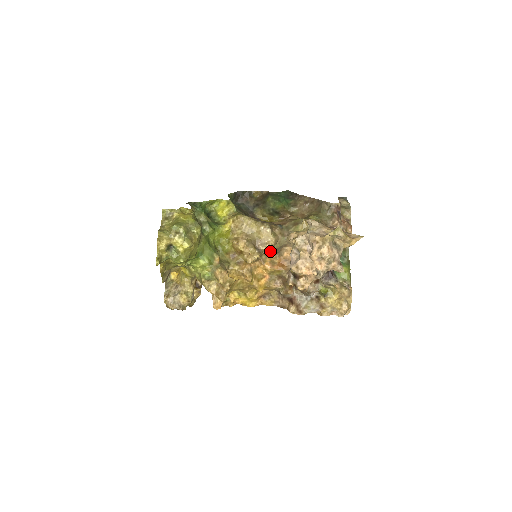
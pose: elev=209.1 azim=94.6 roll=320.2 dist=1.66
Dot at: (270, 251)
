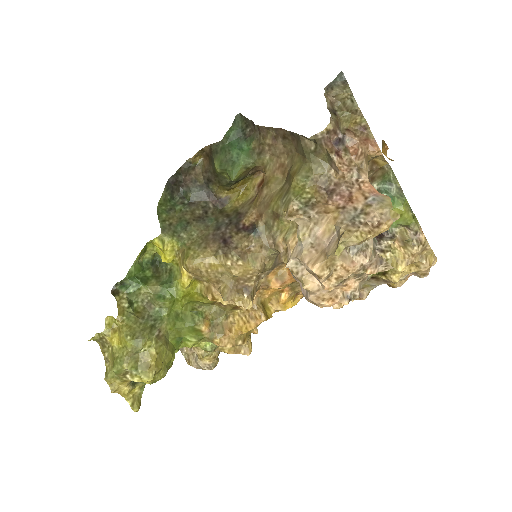
Dot at: (264, 276)
